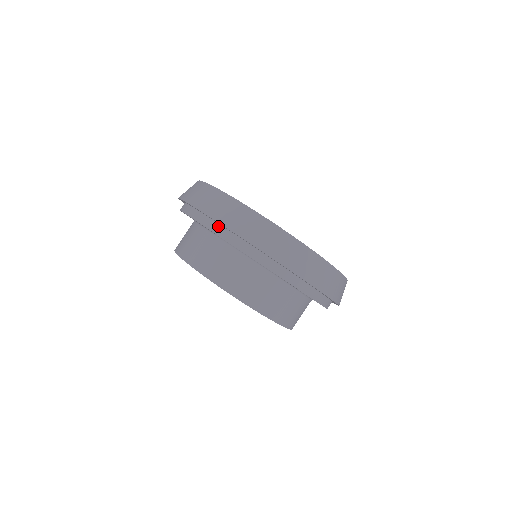
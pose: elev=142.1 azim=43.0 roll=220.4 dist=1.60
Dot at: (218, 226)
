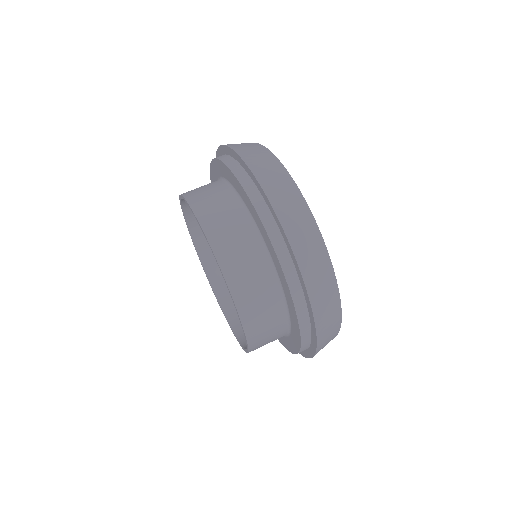
Dot at: (257, 192)
